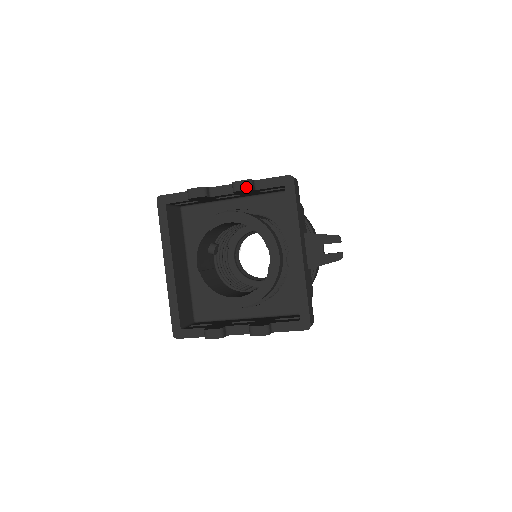
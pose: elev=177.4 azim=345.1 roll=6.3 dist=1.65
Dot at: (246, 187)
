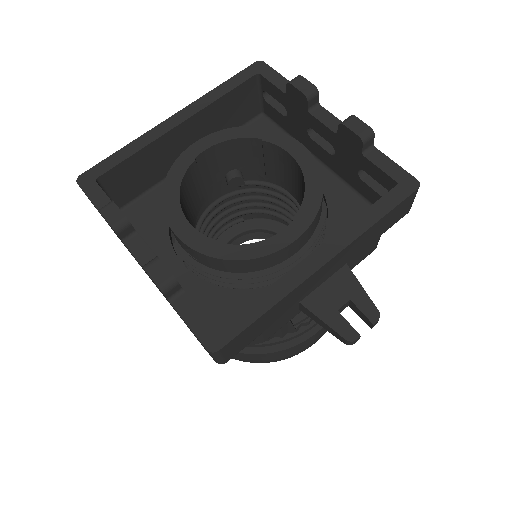
Dot at: (360, 132)
